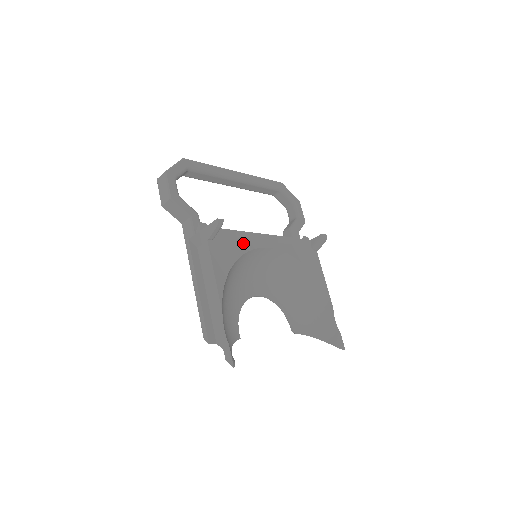
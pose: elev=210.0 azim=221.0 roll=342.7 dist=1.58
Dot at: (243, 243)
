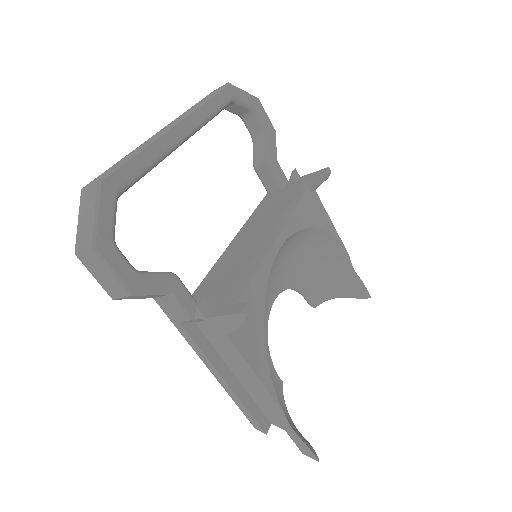
Dot at: (257, 280)
